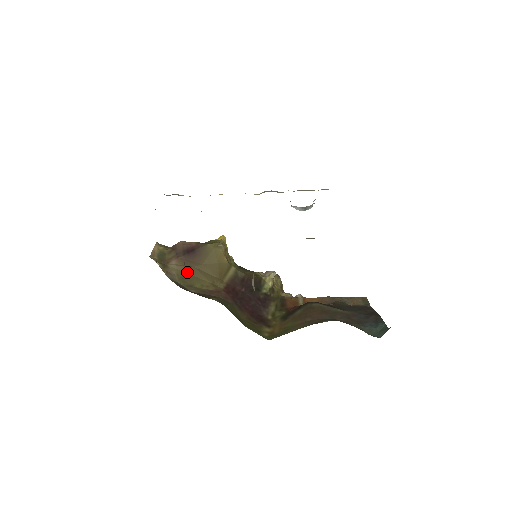
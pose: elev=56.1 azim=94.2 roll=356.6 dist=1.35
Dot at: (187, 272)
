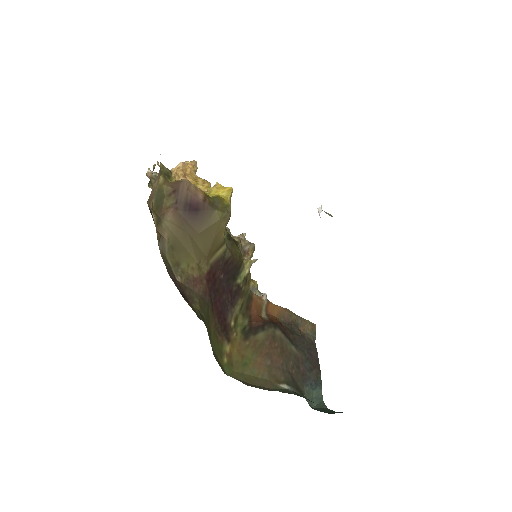
Dot at: (179, 238)
